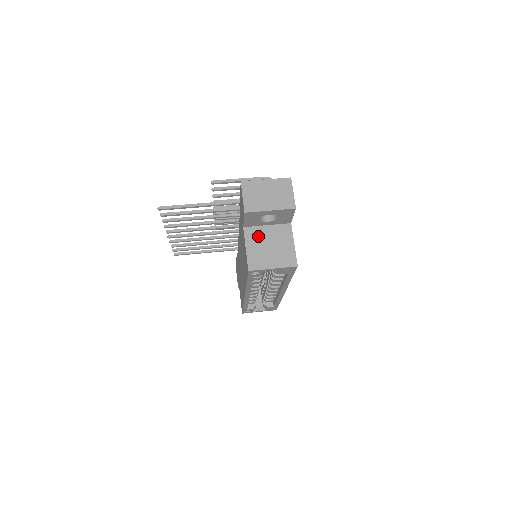
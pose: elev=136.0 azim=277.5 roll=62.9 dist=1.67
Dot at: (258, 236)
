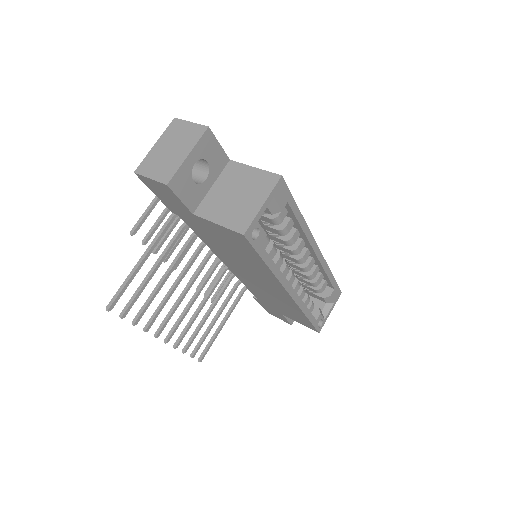
Dot at: (215, 203)
